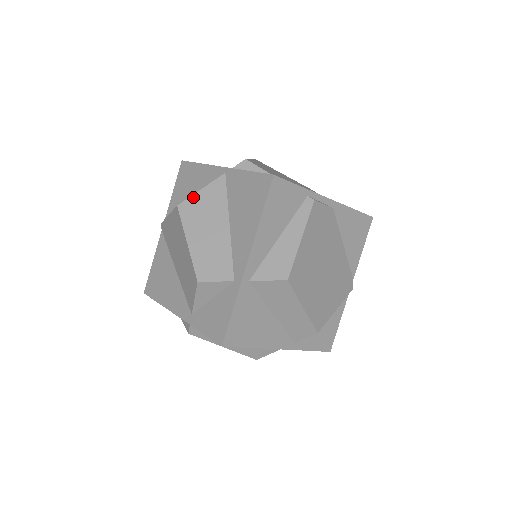
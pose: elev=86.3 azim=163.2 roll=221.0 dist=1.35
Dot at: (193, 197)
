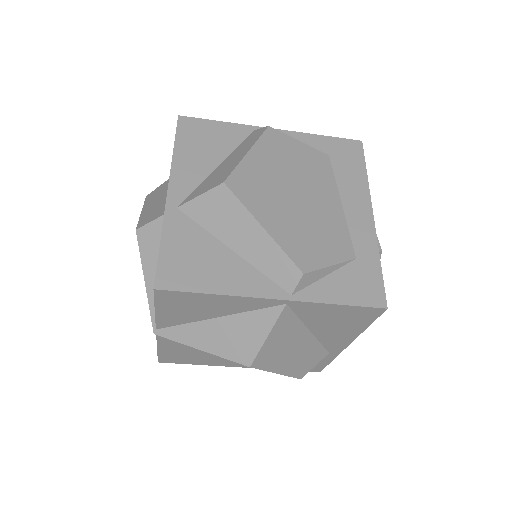
Dot at: (263, 349)
